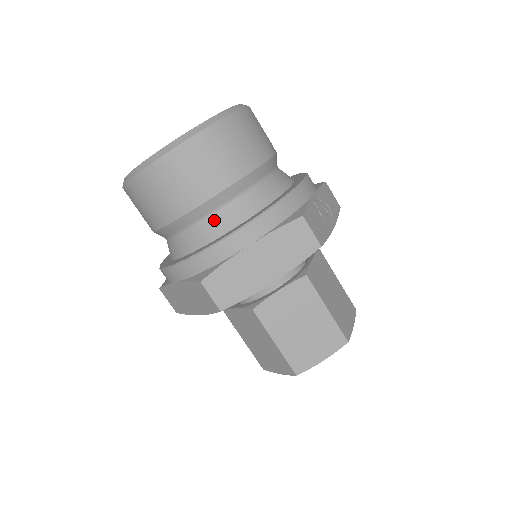
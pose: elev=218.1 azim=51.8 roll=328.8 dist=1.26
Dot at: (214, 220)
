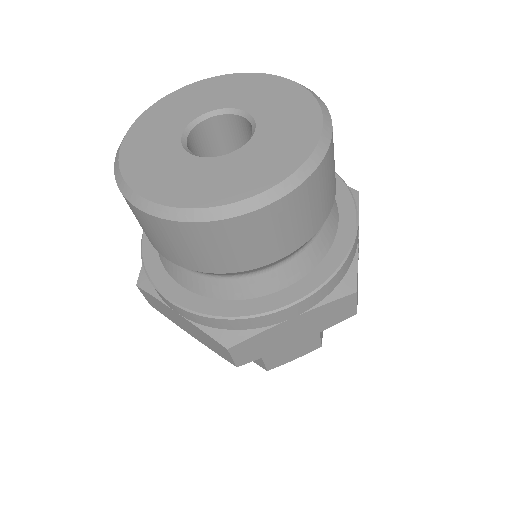
Dot at: (256, 279)
